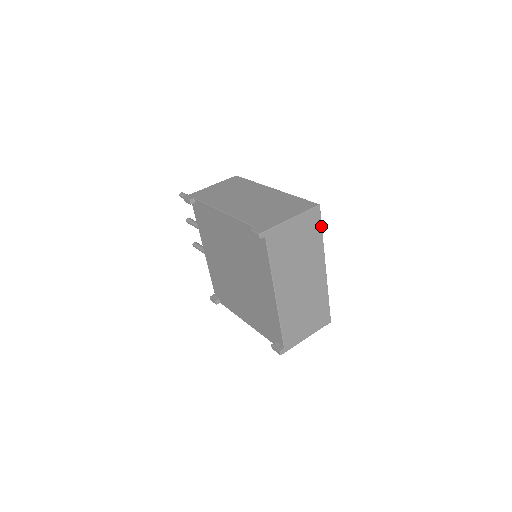
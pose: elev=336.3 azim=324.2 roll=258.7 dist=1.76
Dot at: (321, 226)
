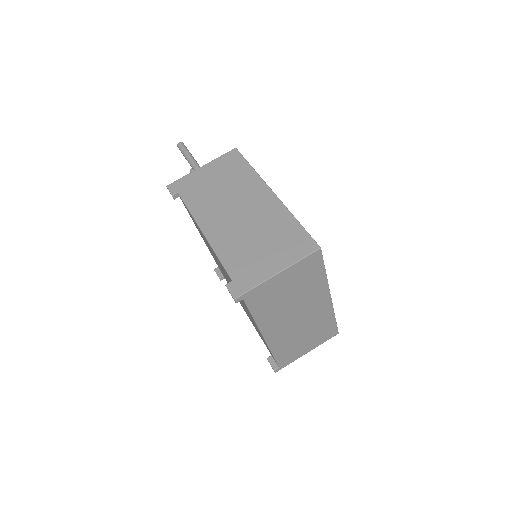
Dot at: (323, 266)
